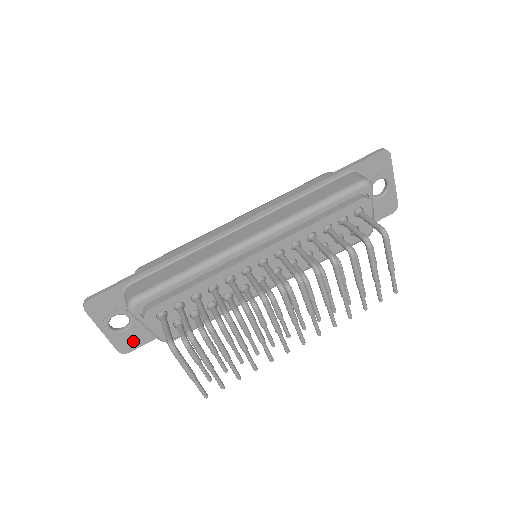
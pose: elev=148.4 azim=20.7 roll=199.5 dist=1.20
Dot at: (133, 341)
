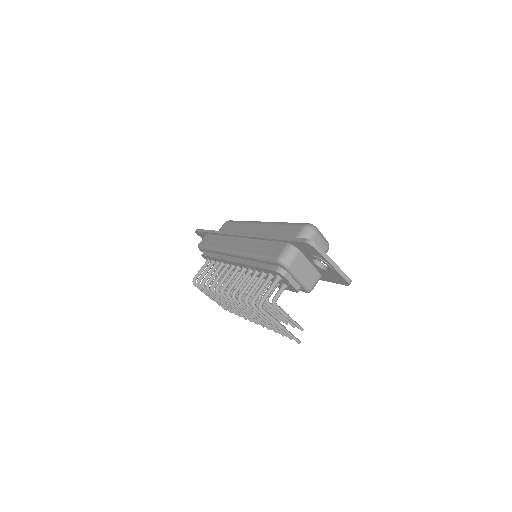
Dot at: occluded
